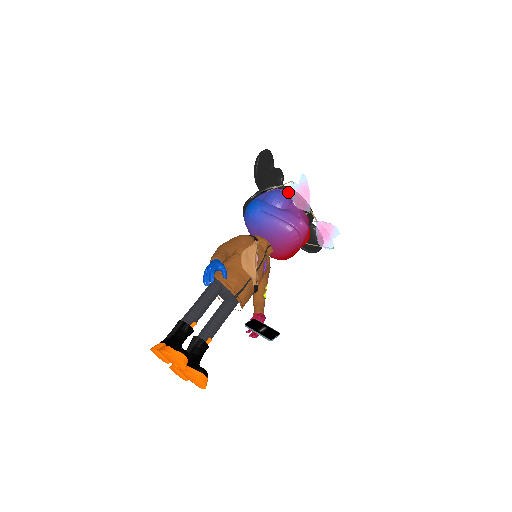
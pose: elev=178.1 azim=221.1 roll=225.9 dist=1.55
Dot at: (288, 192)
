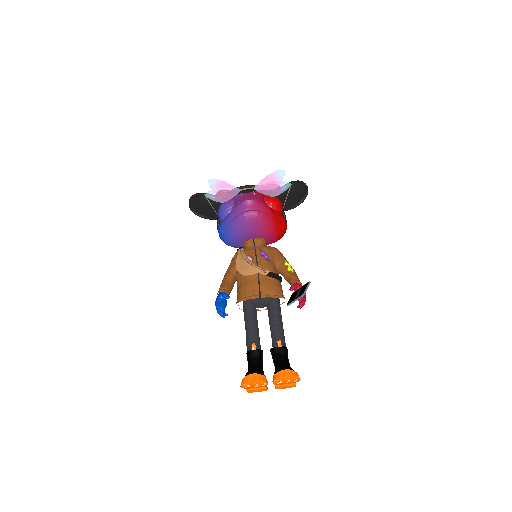
Dot at: occluded
